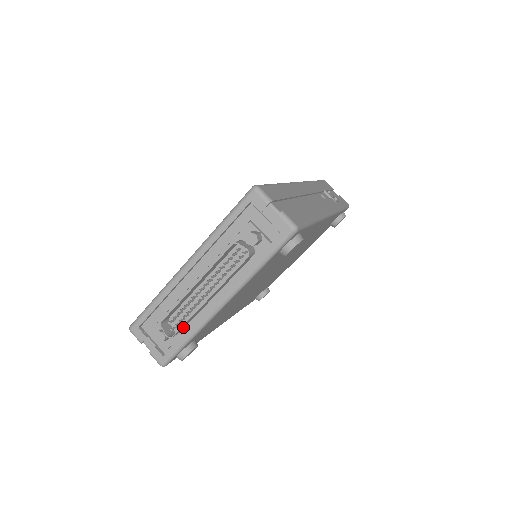
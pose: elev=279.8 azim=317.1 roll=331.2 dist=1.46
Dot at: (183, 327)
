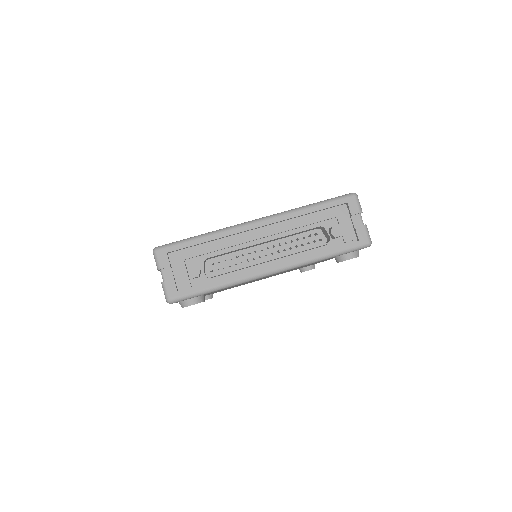
Dot at: (222, 274)
